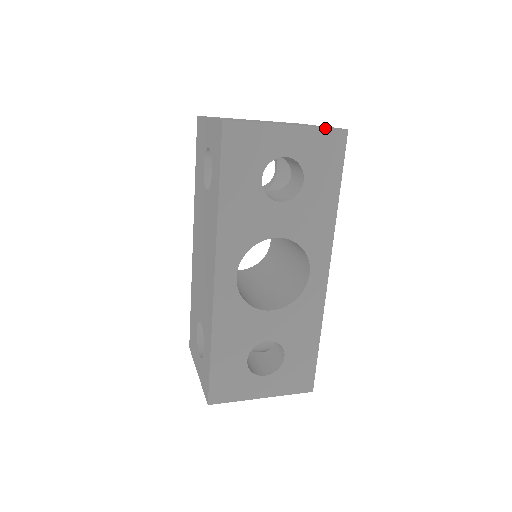
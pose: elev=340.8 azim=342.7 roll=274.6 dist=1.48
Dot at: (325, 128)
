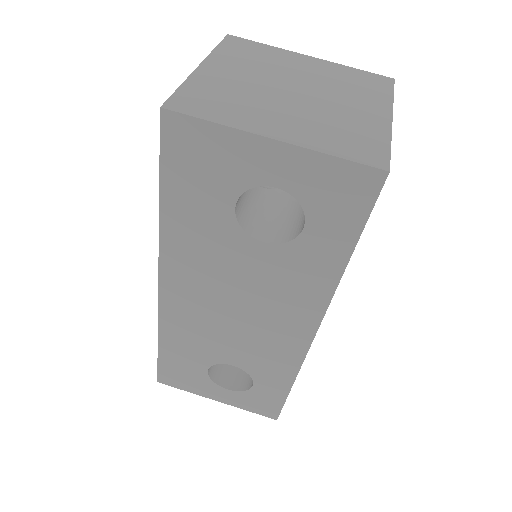
Dot at: (393, 93)
